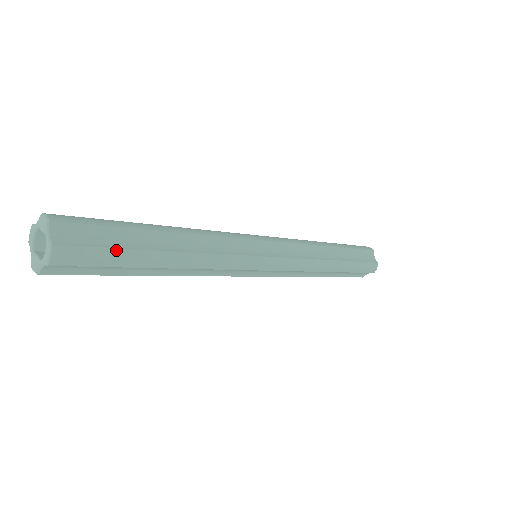
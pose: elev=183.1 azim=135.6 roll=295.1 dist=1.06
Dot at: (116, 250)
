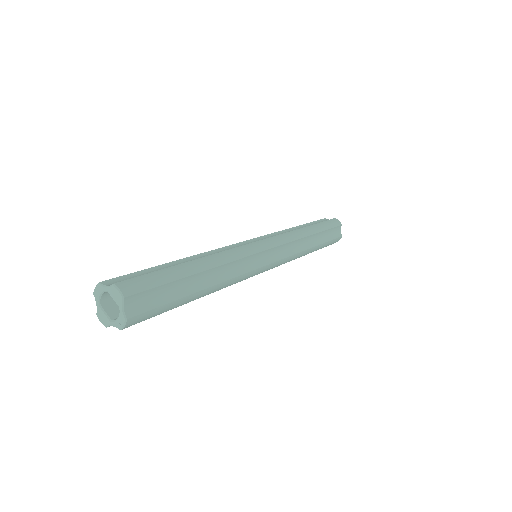
Dot at: (168, 304)
